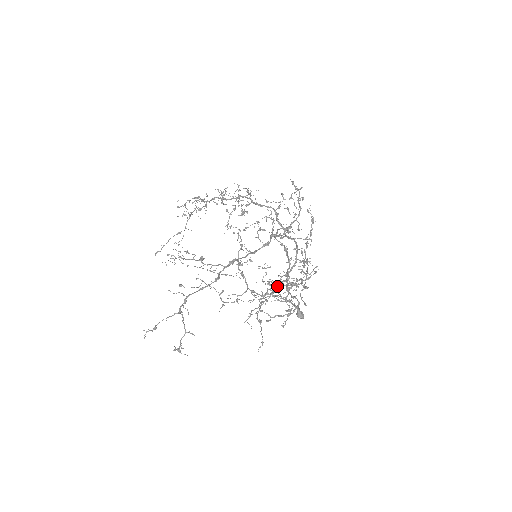
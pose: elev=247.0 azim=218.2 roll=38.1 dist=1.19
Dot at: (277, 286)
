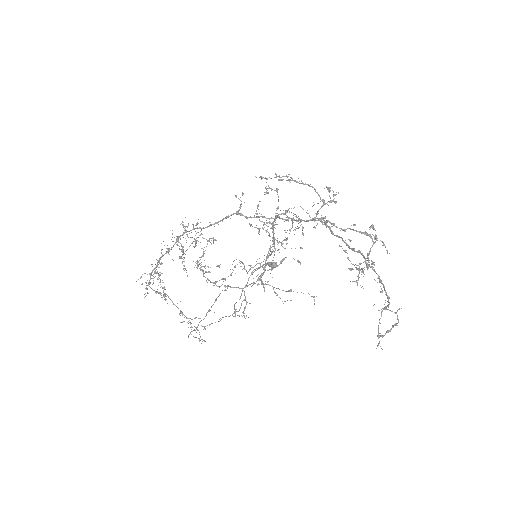
Dot at: (259, 263)
